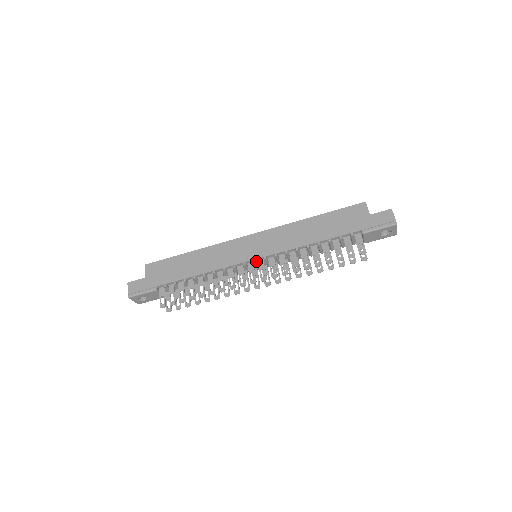
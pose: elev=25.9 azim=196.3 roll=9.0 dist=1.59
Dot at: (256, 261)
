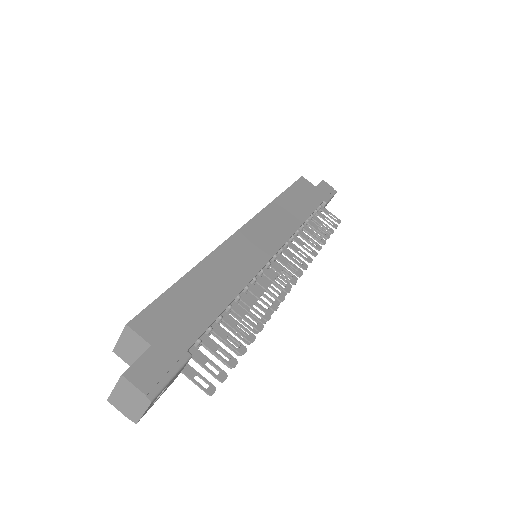
Dot at: (275, 256)
